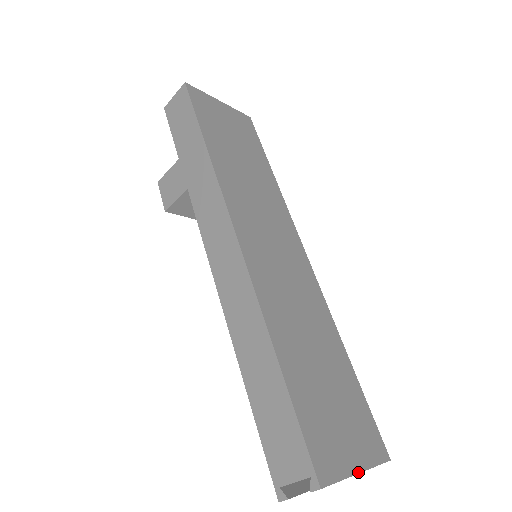
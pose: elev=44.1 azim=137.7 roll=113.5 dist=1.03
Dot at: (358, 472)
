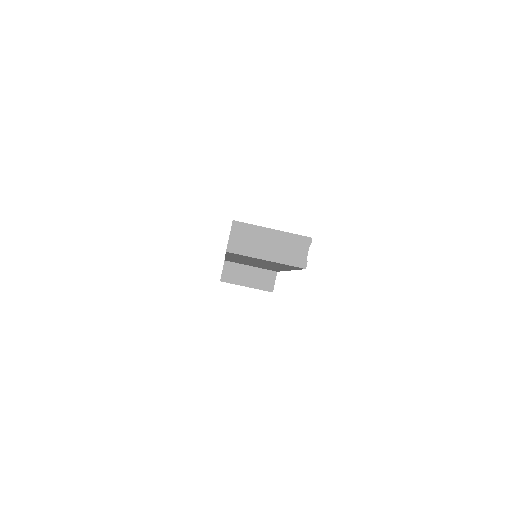
Dot at: (272, 229)
